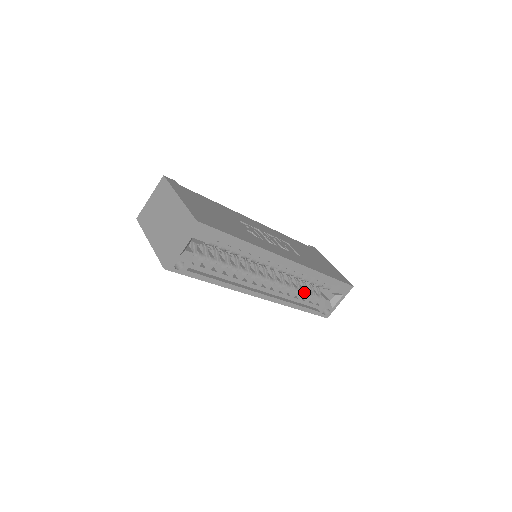
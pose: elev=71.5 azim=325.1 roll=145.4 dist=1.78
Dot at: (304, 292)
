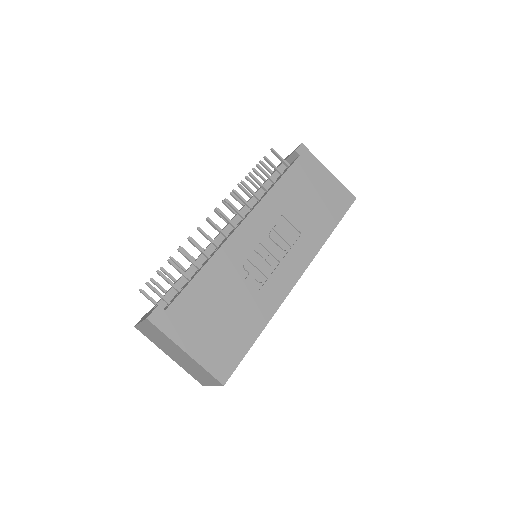
Dot at: occluded
